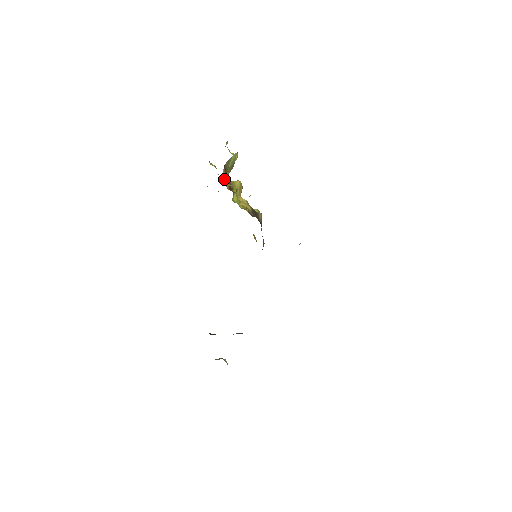
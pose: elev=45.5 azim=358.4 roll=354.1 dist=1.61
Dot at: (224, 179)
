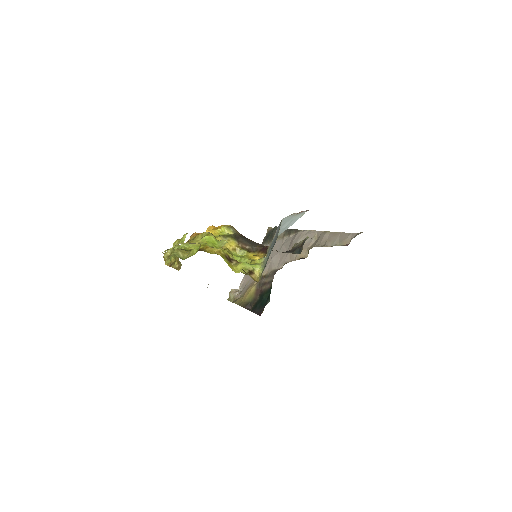
Dot at: (254, 279)
